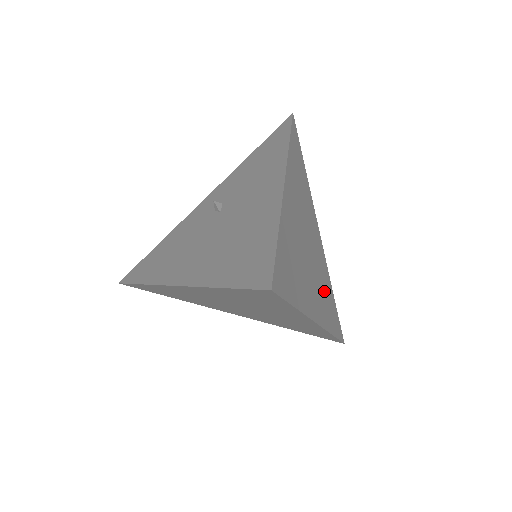
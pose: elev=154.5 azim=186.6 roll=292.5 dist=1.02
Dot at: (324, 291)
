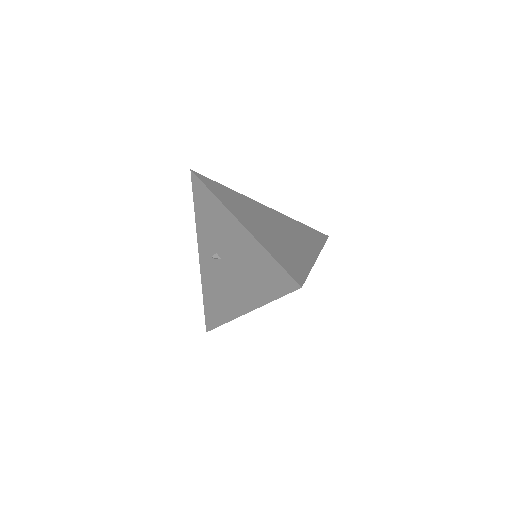
Dot at: (299, 233)
